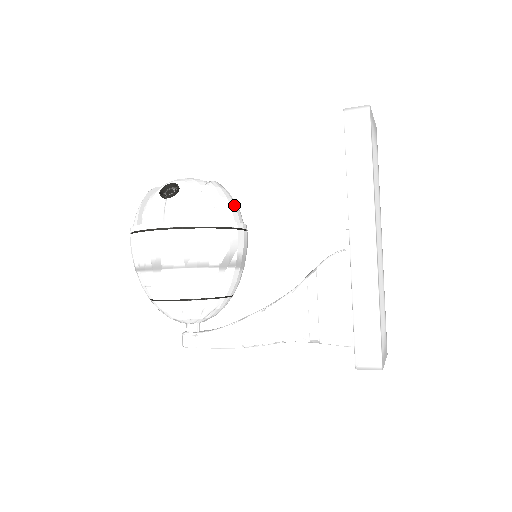
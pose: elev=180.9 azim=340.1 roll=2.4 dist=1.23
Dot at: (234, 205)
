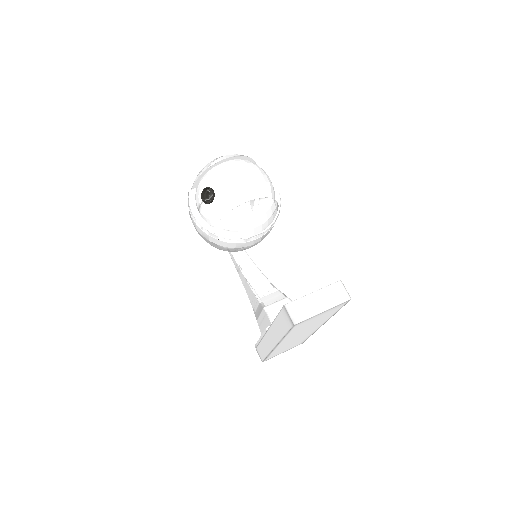
Dot at: (254, 225)
